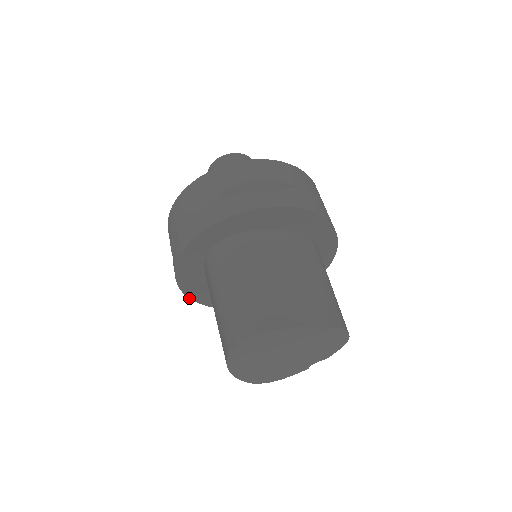
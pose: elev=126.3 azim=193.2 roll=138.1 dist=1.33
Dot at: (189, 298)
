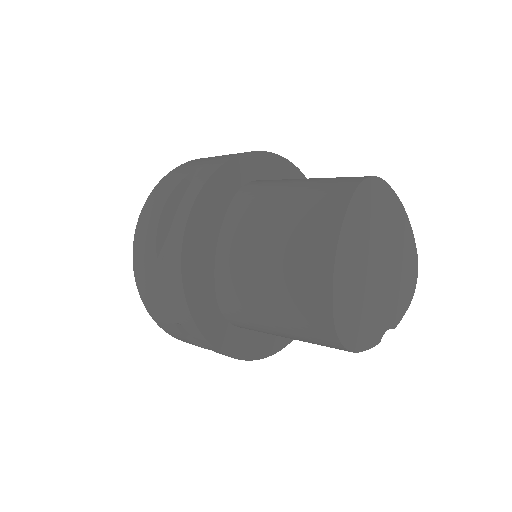
Dot at: (180, 266)
